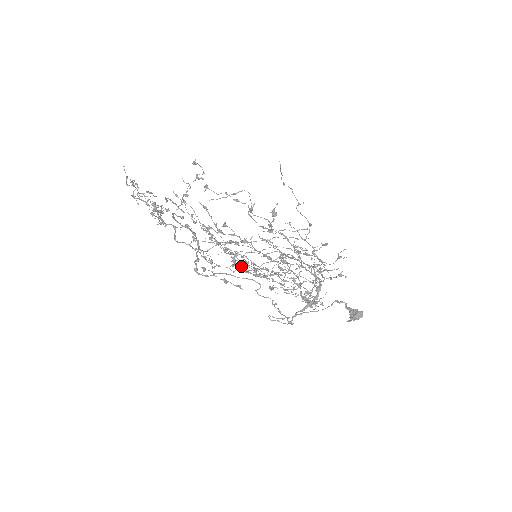
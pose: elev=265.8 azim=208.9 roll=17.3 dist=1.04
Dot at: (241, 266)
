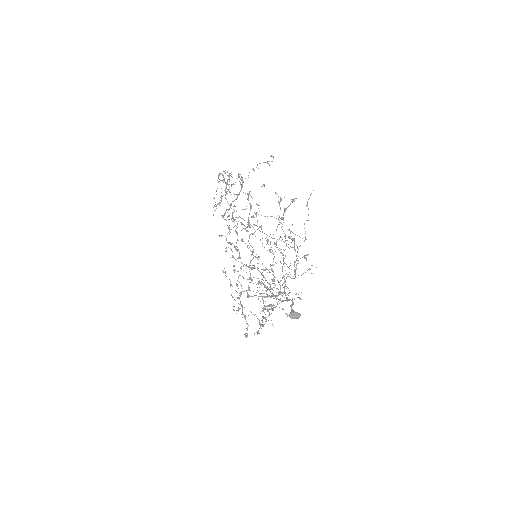
Dot at: occluded
